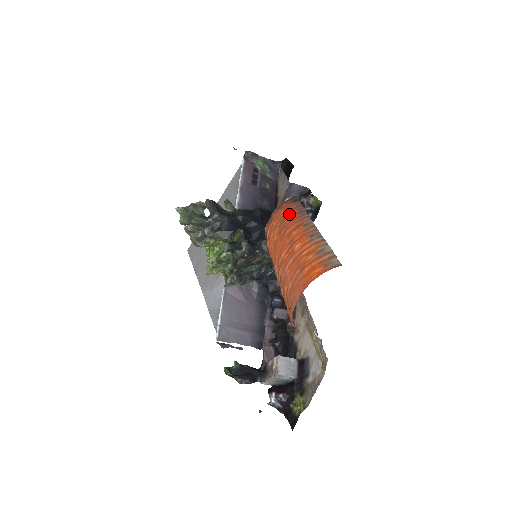
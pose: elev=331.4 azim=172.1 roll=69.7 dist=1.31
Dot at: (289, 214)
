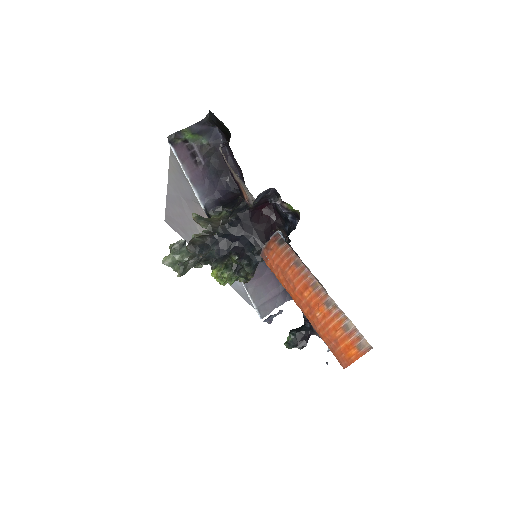
Dot at: (286, 264)
